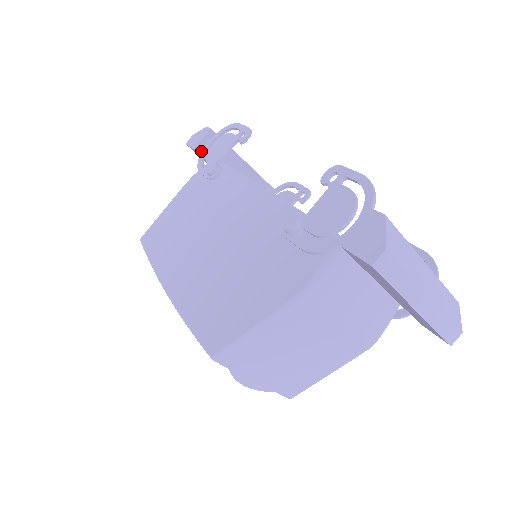
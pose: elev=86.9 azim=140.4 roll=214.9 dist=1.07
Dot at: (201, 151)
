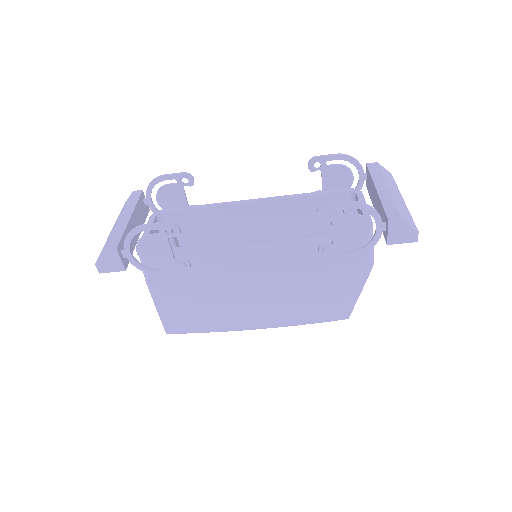
Dot at: (126, 263)
